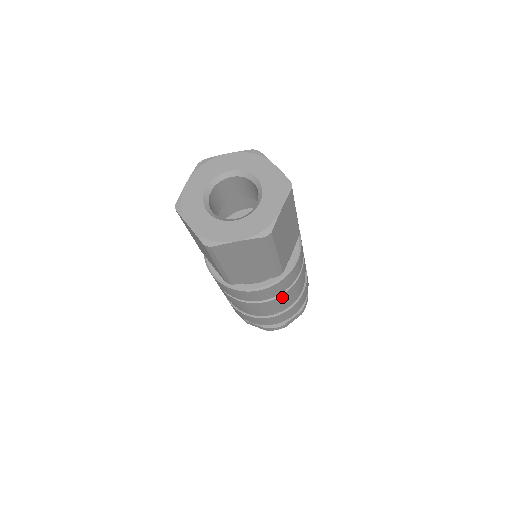
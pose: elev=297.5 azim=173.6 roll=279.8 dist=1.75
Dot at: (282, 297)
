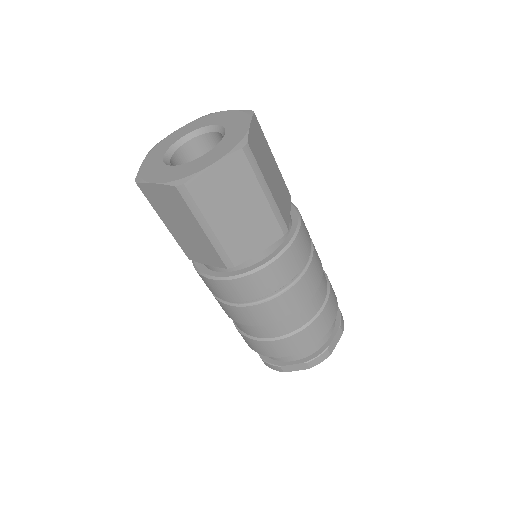
Dot at: (251, 310)
